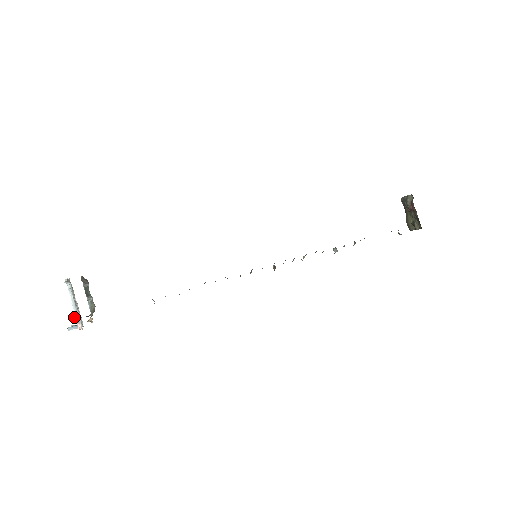
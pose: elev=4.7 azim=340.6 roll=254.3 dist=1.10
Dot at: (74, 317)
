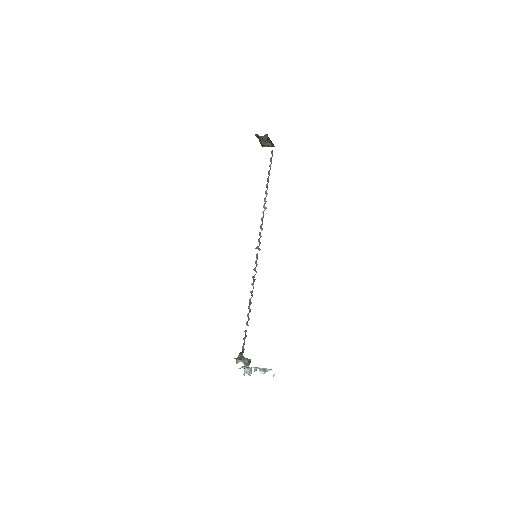
Dot at: occluded
